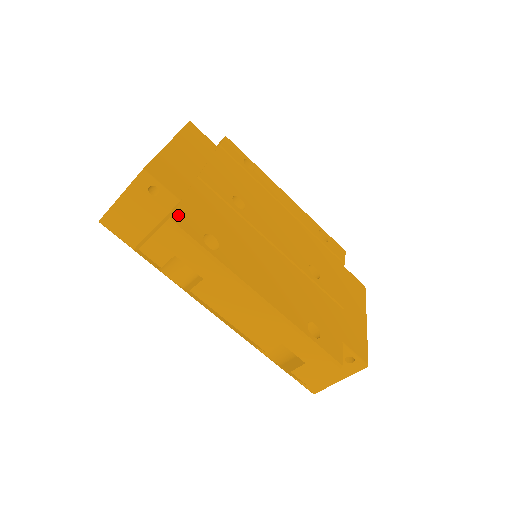
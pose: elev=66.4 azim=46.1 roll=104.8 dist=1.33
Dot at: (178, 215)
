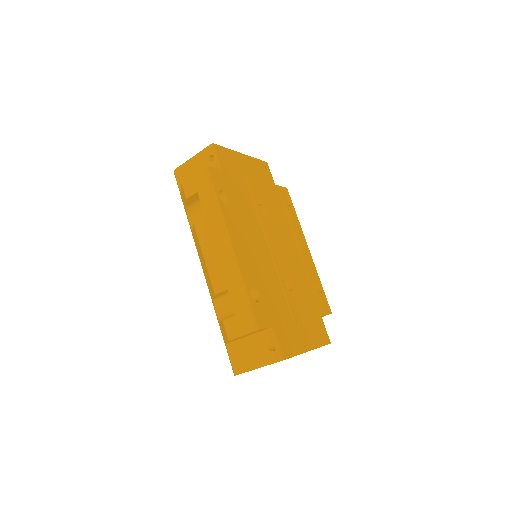
Dot at: (214, 170)
